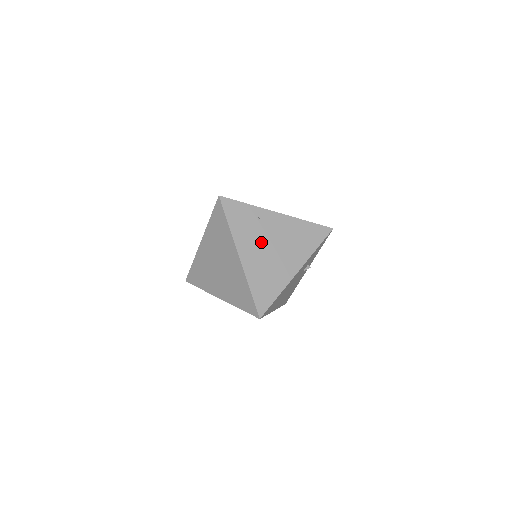
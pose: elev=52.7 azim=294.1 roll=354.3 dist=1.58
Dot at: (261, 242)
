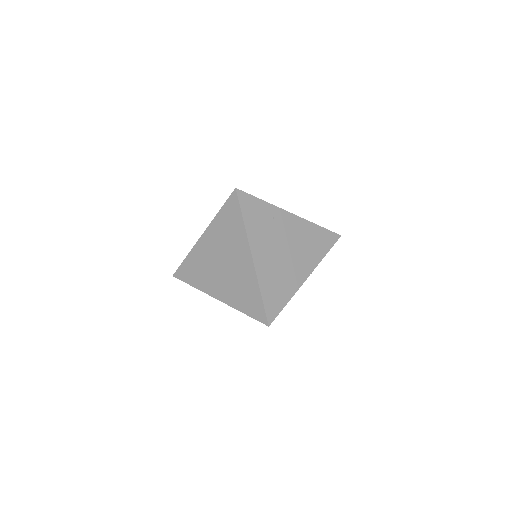
Dot at: (274, 243)
